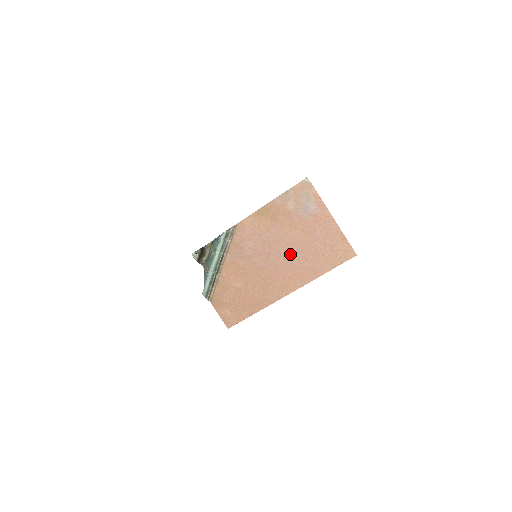
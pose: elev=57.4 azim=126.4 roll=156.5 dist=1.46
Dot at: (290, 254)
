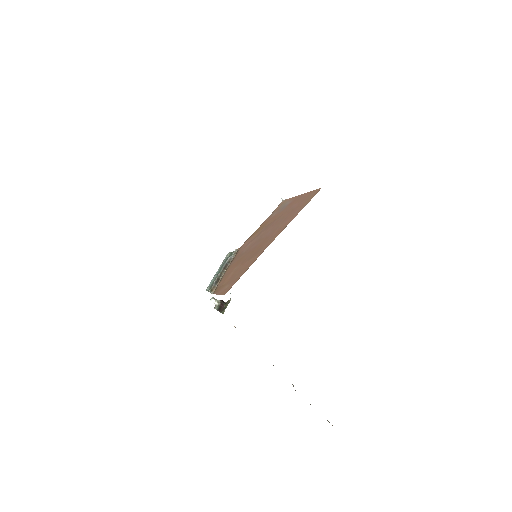
Dot at: (275, 226)
